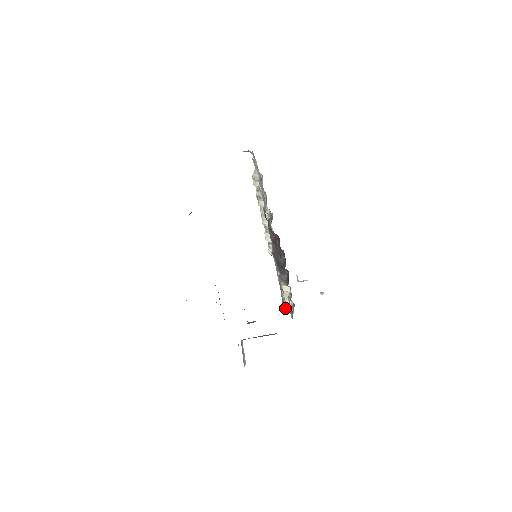
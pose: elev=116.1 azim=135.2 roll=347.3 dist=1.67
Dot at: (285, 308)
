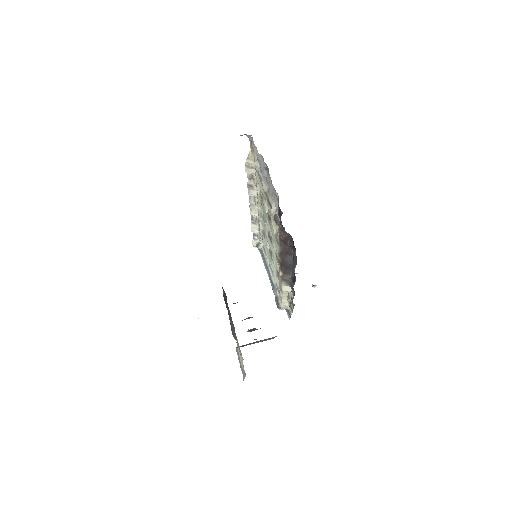
Dot at: (280, 307)
